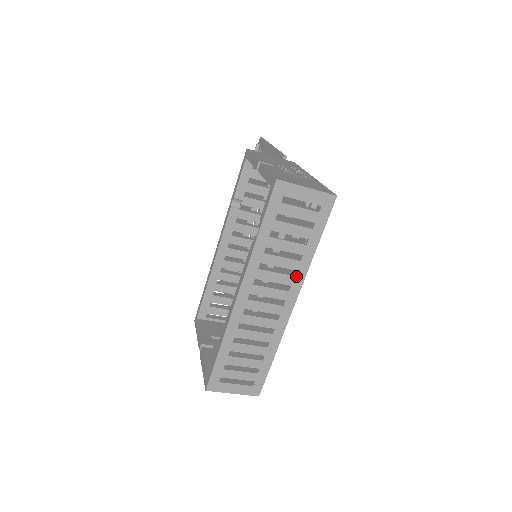
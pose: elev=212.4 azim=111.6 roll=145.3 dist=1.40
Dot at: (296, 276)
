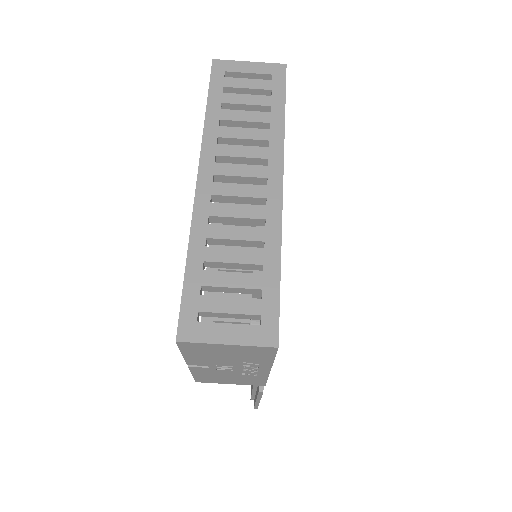
Dot at: (271, 147)
